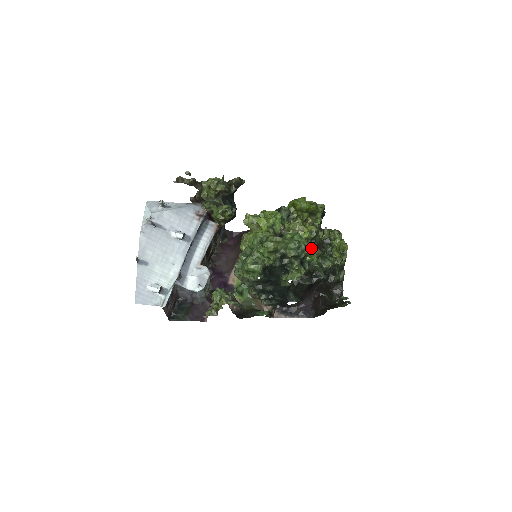
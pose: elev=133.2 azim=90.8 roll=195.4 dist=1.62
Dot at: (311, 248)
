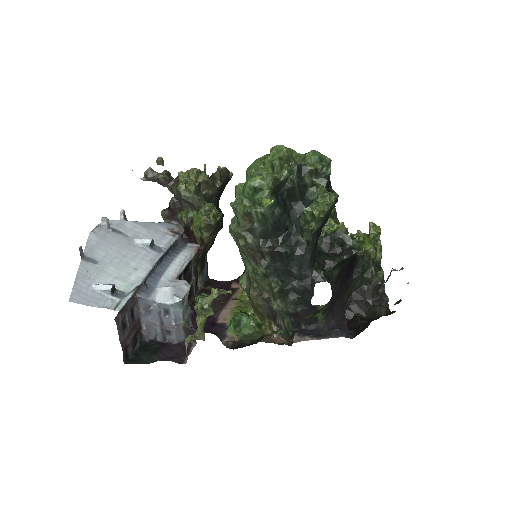
Dot at: (332, 224)
